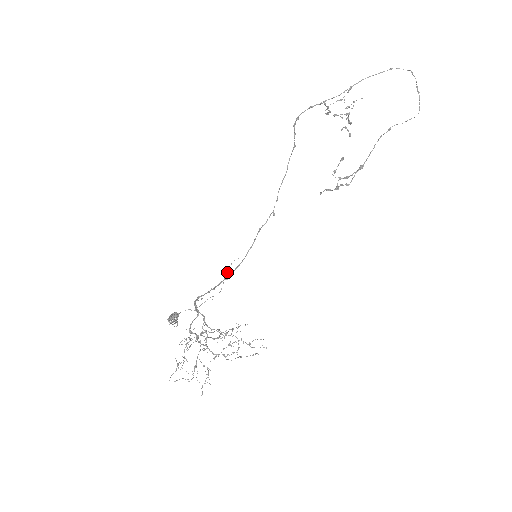
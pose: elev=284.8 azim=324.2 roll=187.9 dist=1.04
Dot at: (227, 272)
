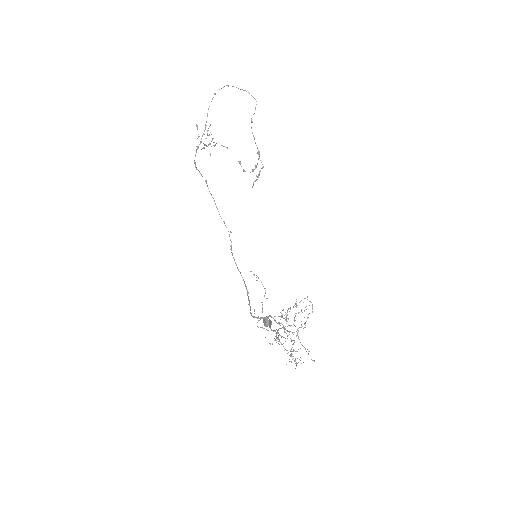
Dot at: occluded
